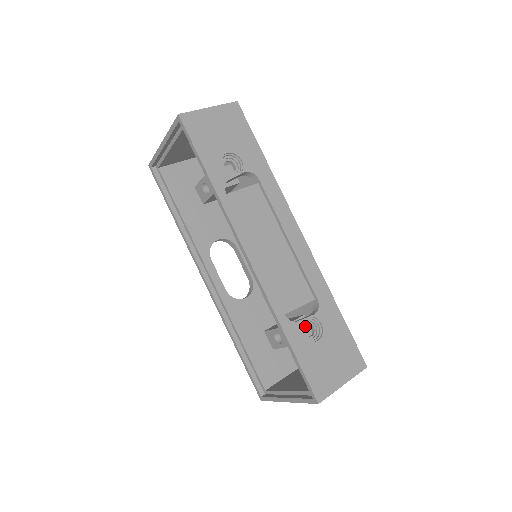
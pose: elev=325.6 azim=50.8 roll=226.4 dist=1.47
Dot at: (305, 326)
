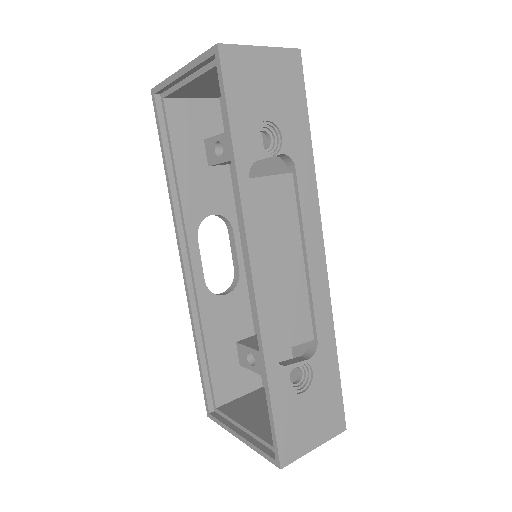
Dot at: (287, 355)
